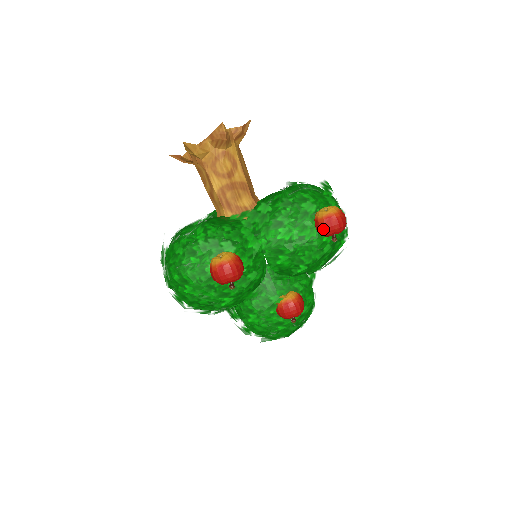
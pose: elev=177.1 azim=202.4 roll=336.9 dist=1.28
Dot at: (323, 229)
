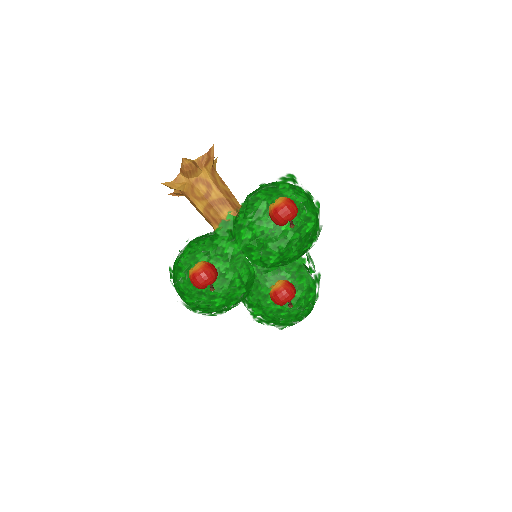
Dot at: (275, 220)
